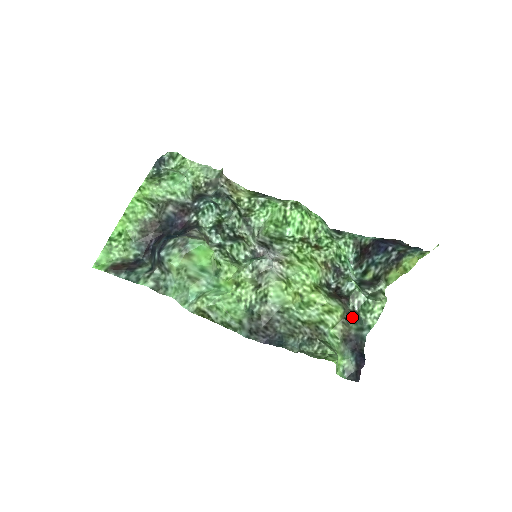
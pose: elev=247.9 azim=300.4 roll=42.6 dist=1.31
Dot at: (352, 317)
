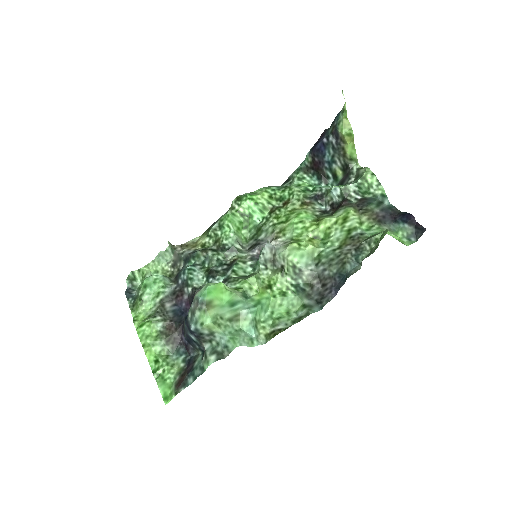
Dot at: (363, 204)
